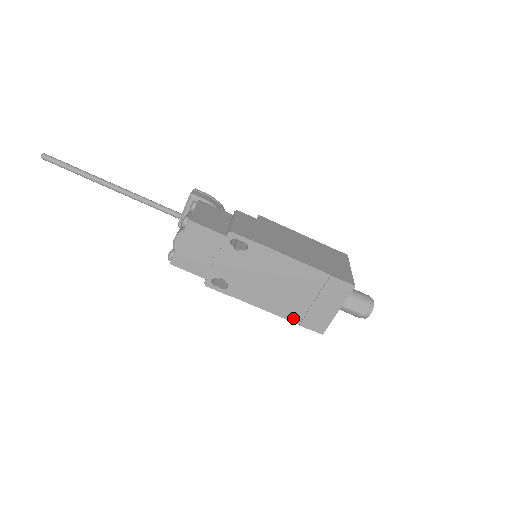
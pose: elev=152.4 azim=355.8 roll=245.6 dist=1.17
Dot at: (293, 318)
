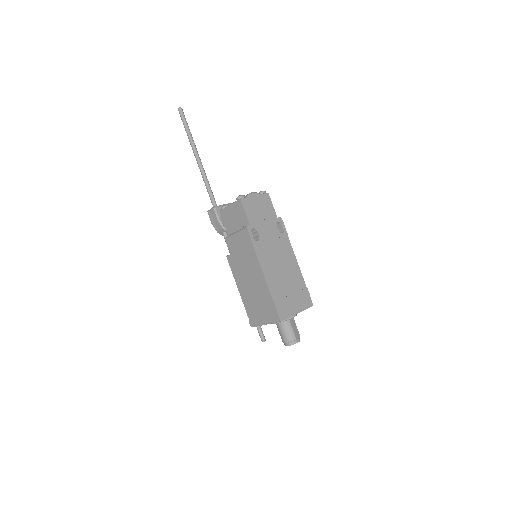
Dot at: (274, 294)
